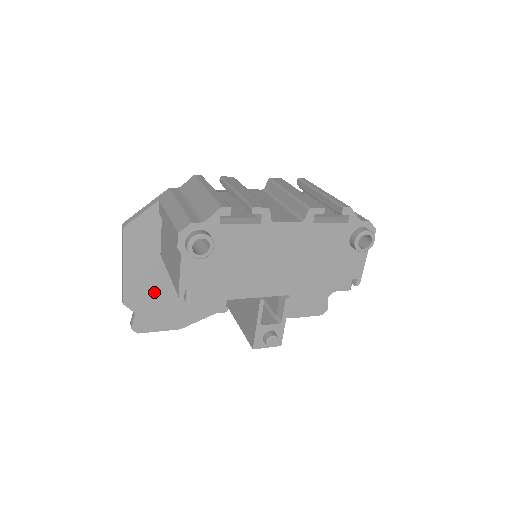
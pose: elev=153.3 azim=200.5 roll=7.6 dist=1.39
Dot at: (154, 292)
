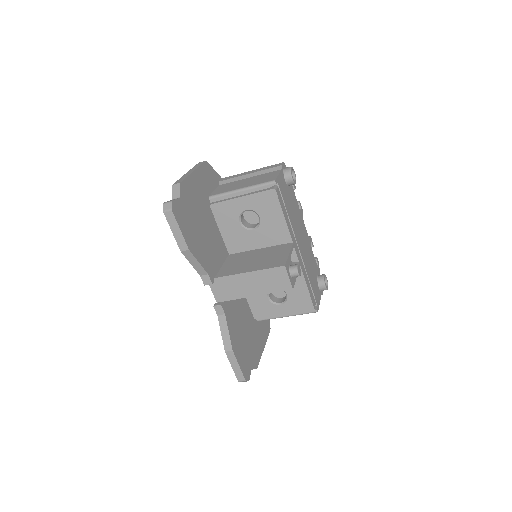
Dot at: (195, 206)
